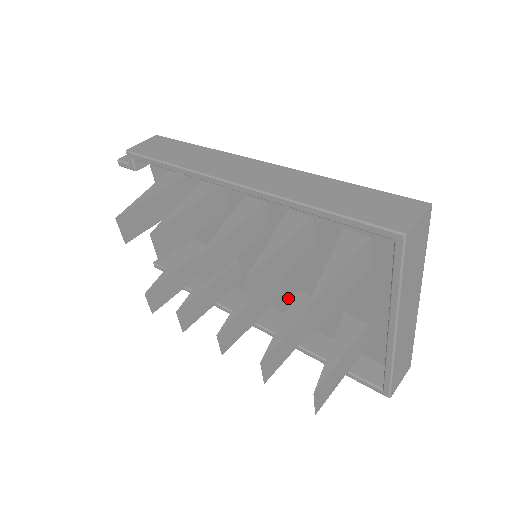
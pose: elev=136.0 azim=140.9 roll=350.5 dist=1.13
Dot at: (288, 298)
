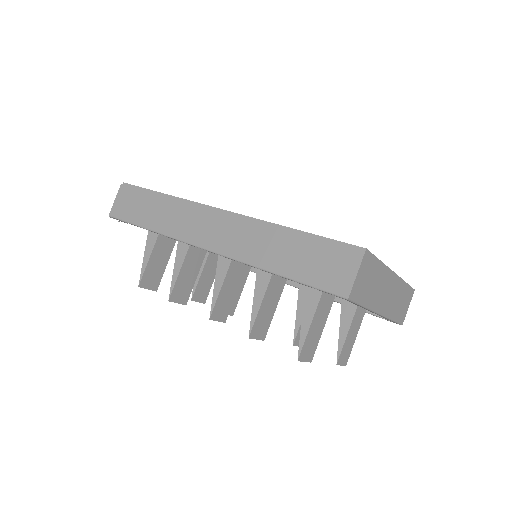
Dot at: occluded
